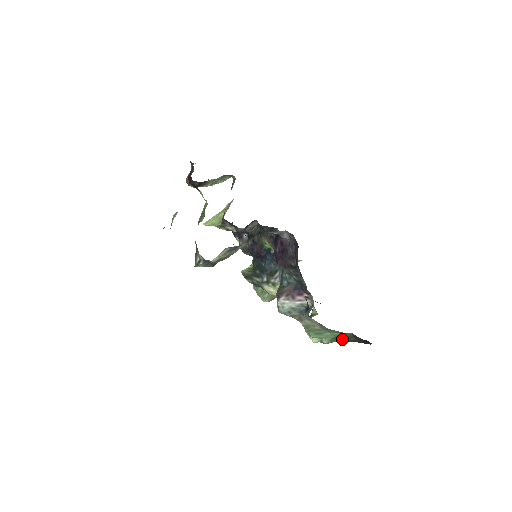
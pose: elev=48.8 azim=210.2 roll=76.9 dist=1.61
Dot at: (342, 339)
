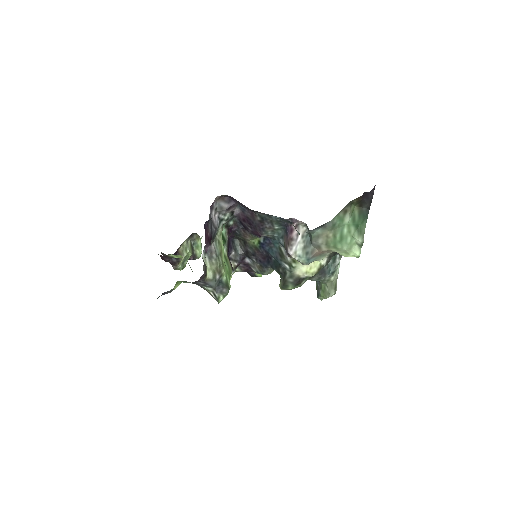
Dot at: (361, 221)
